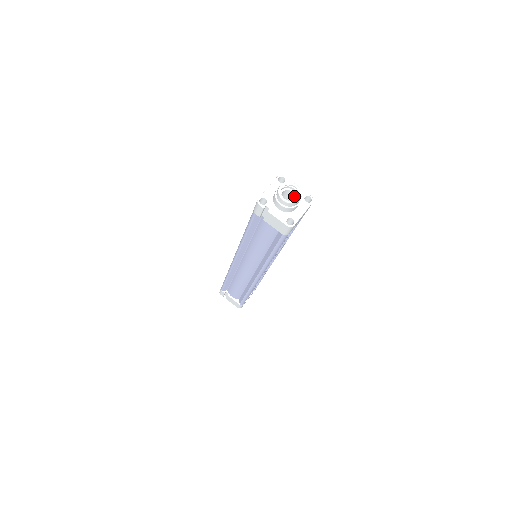
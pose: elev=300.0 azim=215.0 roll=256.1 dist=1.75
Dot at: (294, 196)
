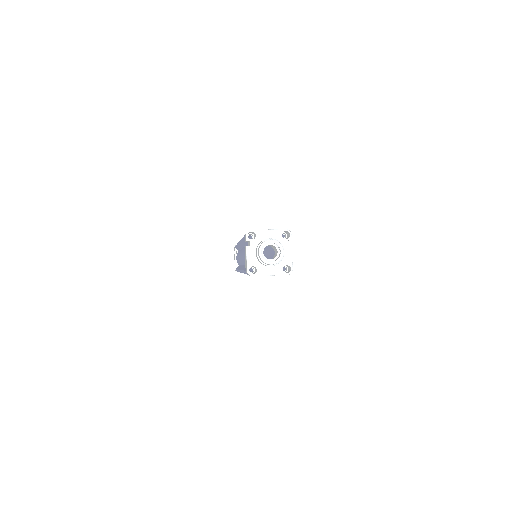
Dot at: (275, 257)
